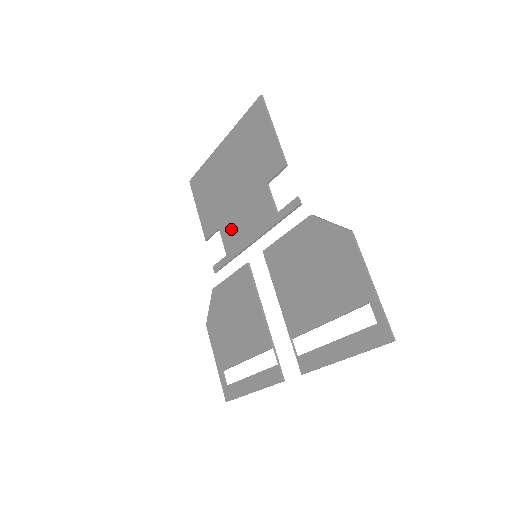
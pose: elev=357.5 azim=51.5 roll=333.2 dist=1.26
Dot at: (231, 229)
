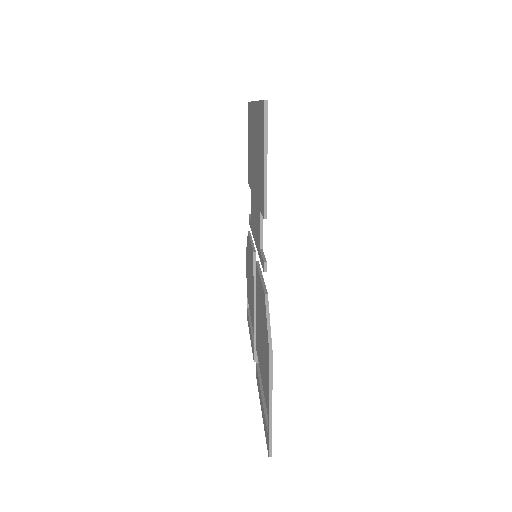
Dot at: (252, 205)
